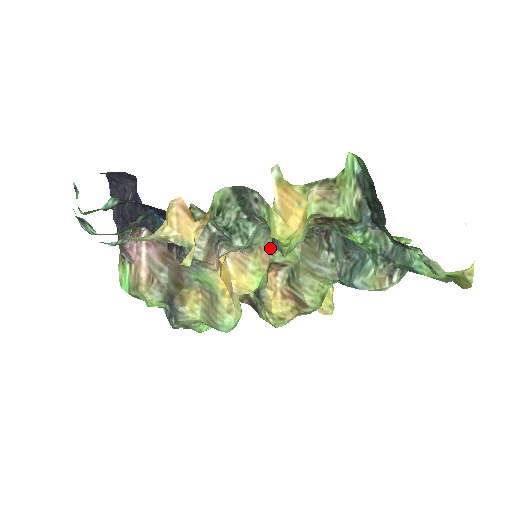
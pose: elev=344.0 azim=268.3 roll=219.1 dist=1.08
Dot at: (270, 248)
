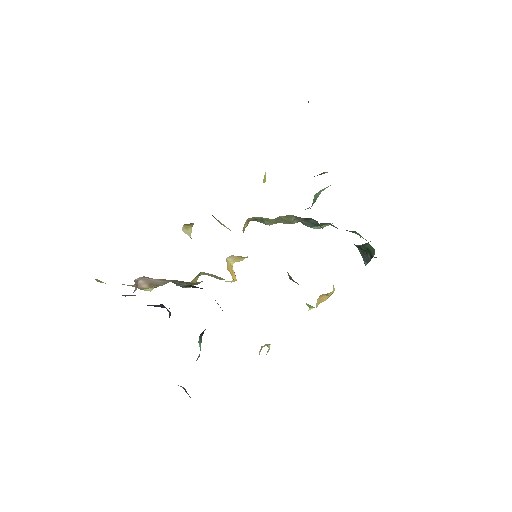
Dot at: occluded
